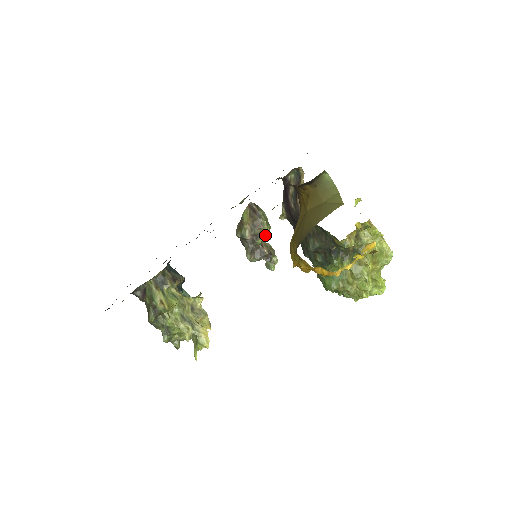
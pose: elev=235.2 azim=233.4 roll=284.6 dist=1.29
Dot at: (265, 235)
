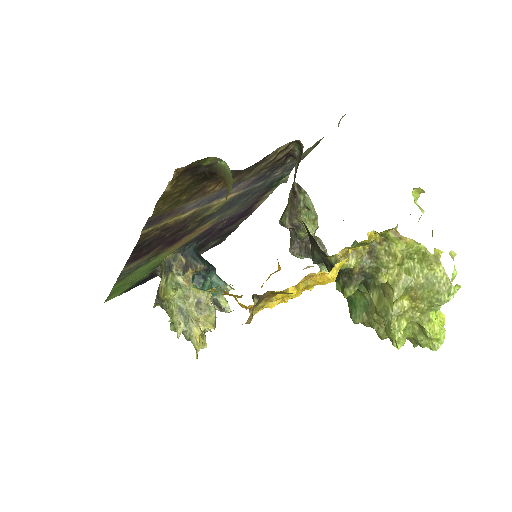
Dot at: (304, 227)
